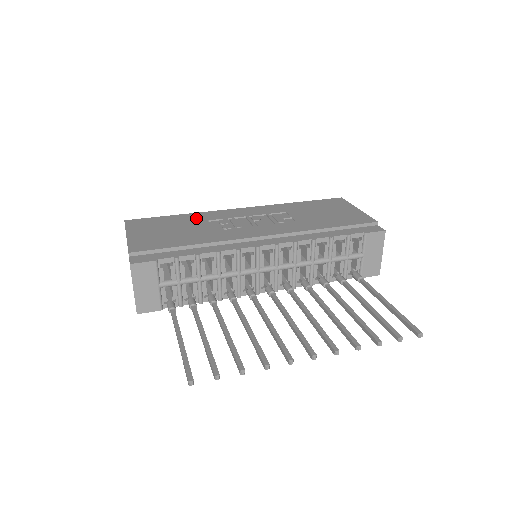
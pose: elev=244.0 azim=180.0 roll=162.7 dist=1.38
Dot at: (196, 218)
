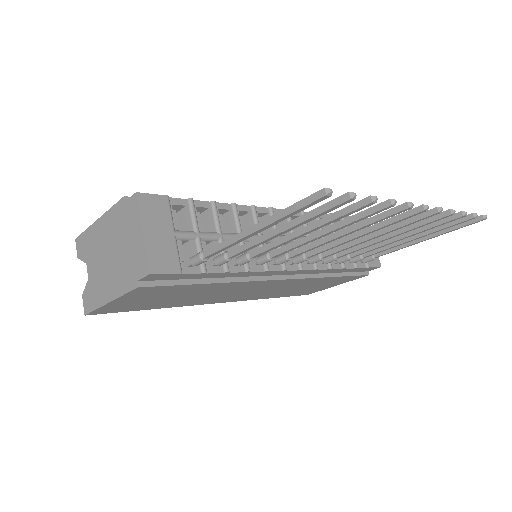
Dot at: occluded
